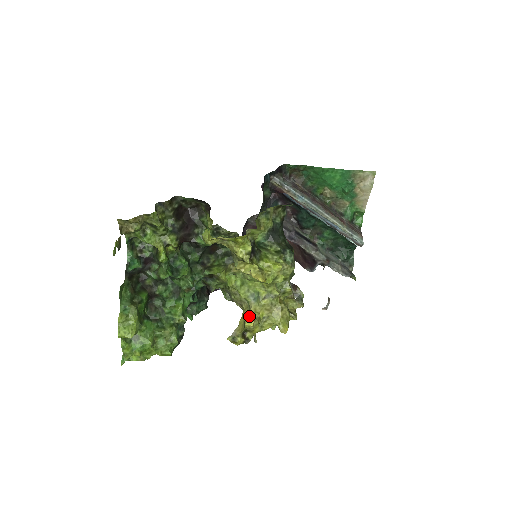
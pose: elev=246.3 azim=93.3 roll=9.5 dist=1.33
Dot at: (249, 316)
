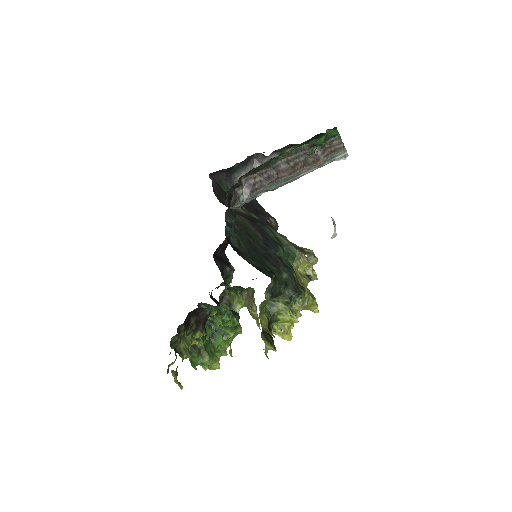
Dot at: occluded
